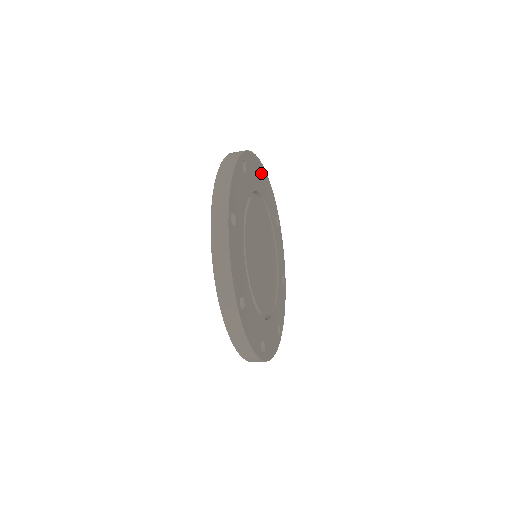
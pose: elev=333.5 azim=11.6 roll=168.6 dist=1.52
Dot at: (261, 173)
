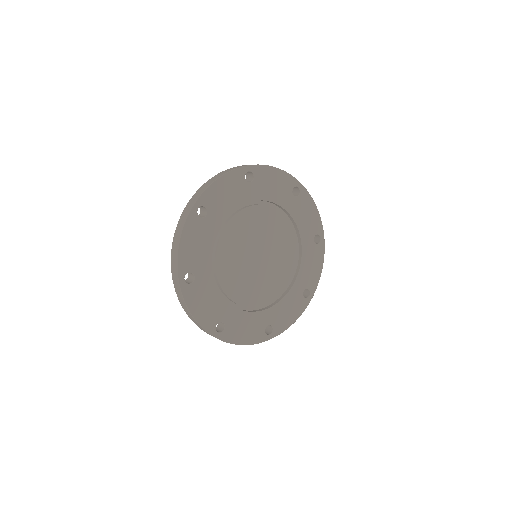
Dot at: (292, 189)
